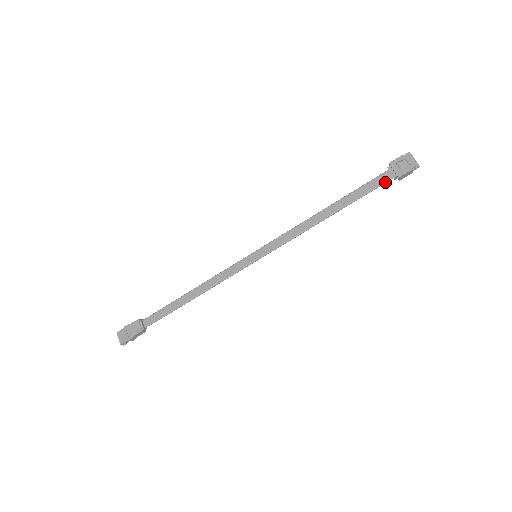
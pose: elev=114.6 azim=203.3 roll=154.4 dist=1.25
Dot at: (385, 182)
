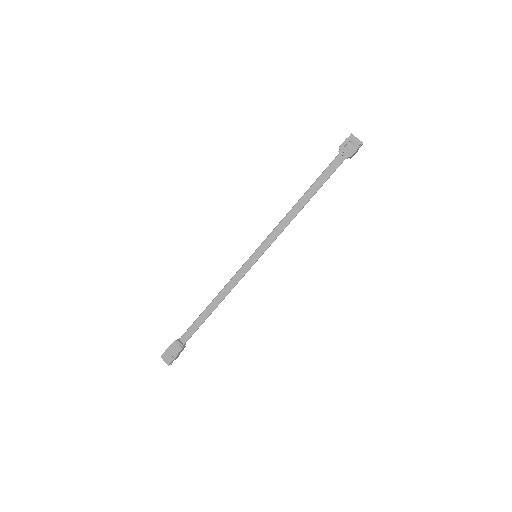
Dot at: (340, 164)
